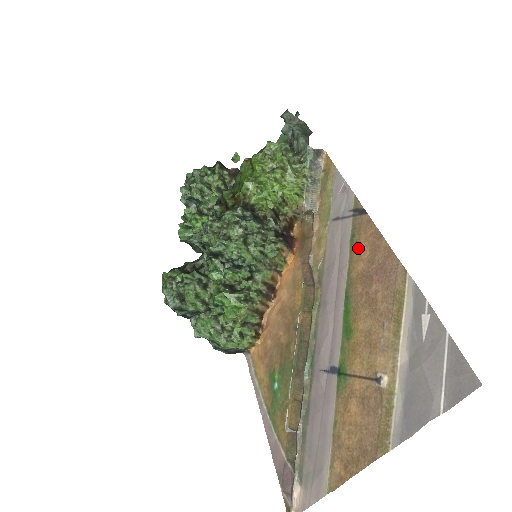
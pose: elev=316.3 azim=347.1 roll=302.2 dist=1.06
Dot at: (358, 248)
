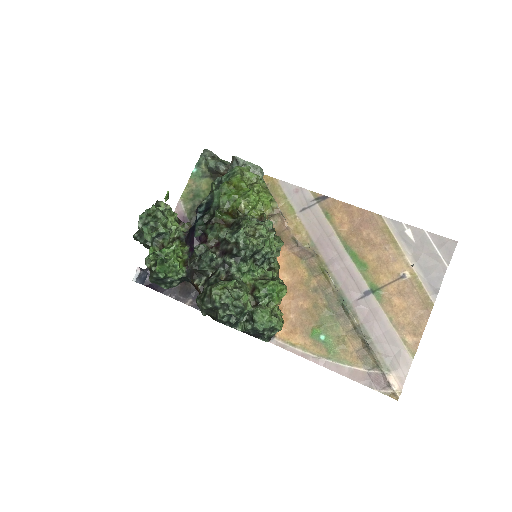
Dot at: (336, 218)
